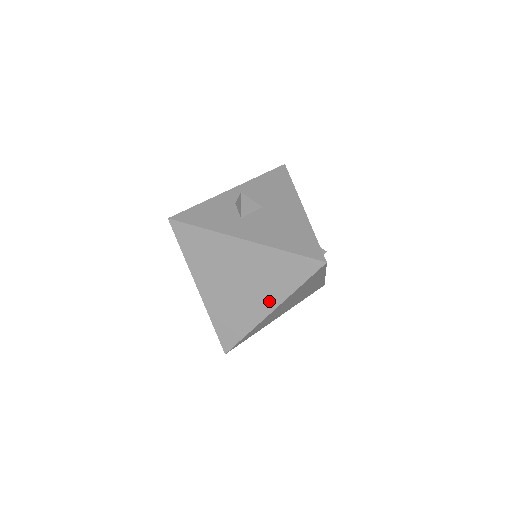
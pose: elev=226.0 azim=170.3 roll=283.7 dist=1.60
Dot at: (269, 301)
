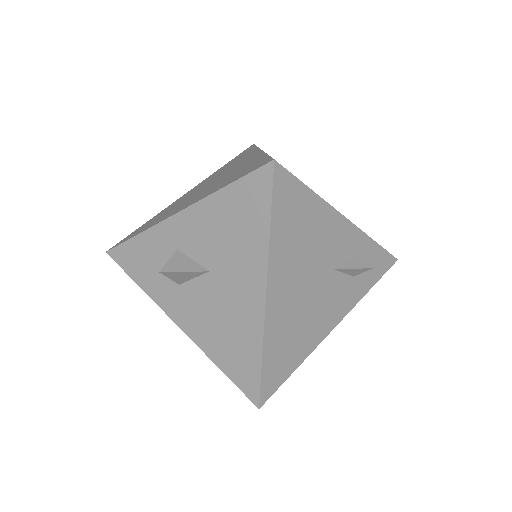
Dot at: occluded
